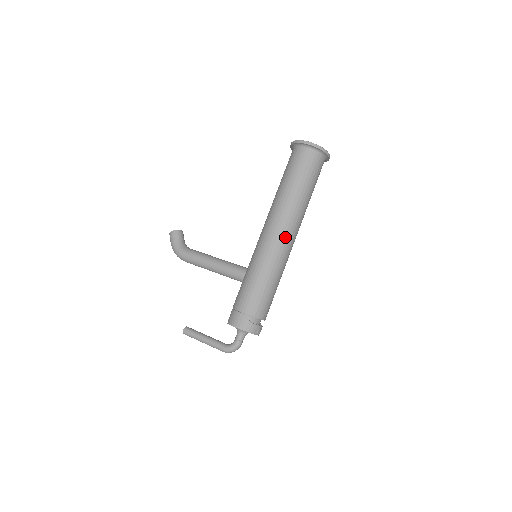
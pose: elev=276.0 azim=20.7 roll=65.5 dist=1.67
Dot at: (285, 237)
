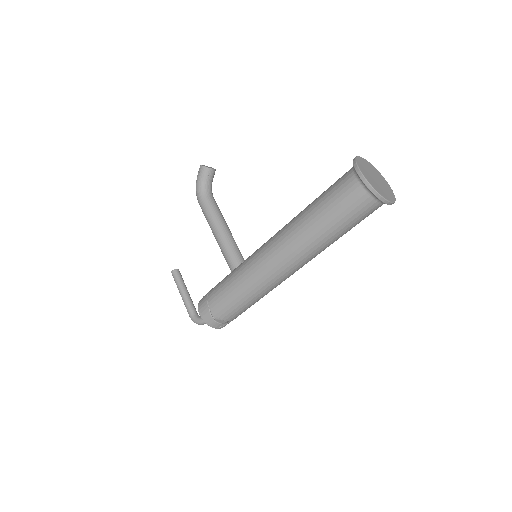
Dot at: (282, 267)
